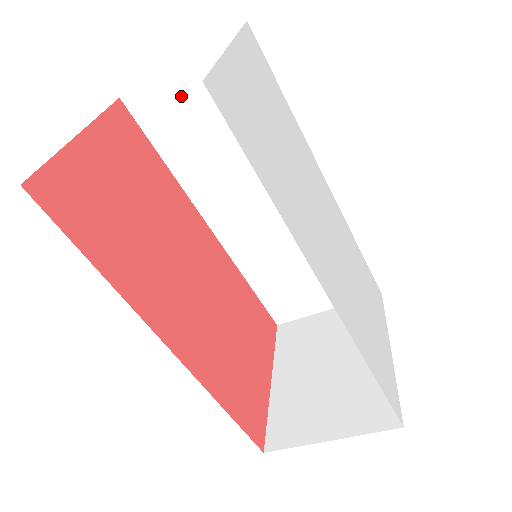
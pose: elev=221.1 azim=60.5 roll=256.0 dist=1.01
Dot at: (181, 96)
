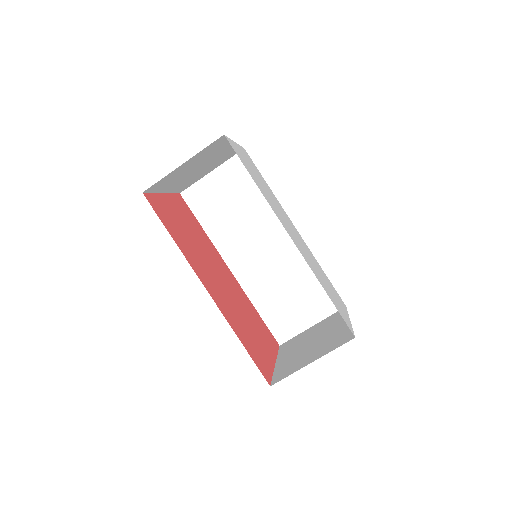
Dot at: (212, 189)
